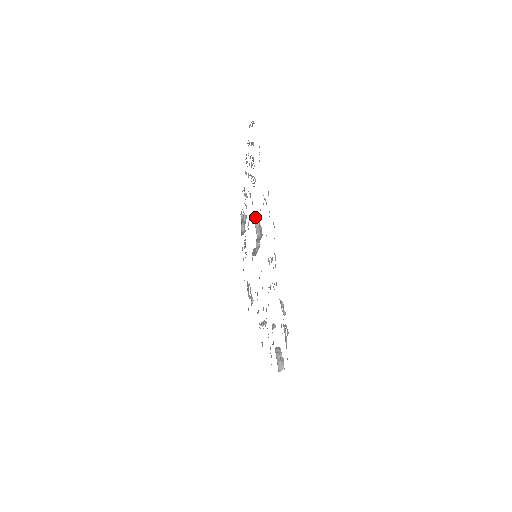
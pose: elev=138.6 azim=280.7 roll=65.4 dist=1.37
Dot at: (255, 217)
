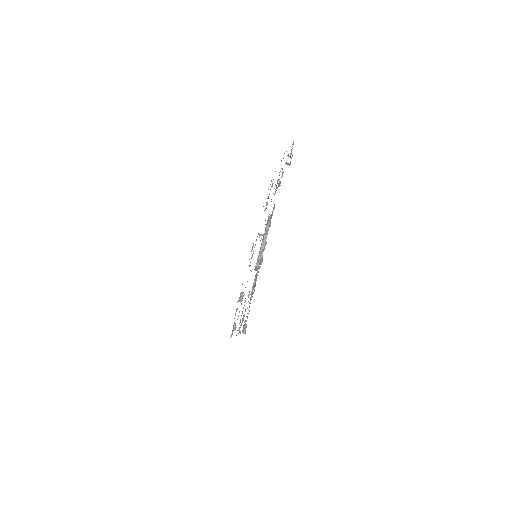
Dot at: occluded
